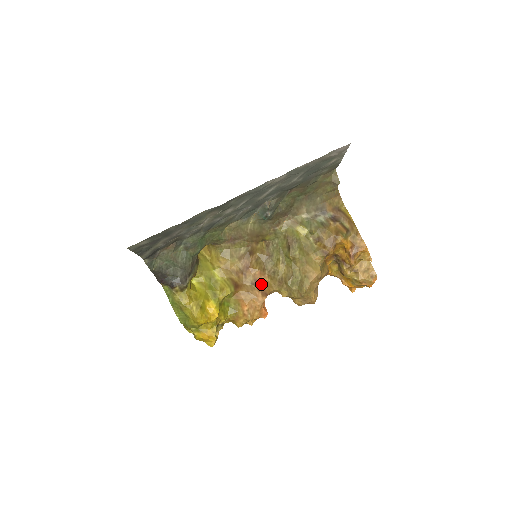
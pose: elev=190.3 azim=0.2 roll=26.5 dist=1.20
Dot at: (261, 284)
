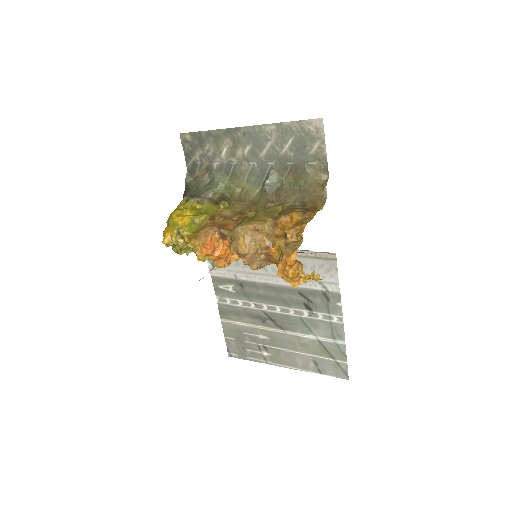
Dot at: (225, 226)
